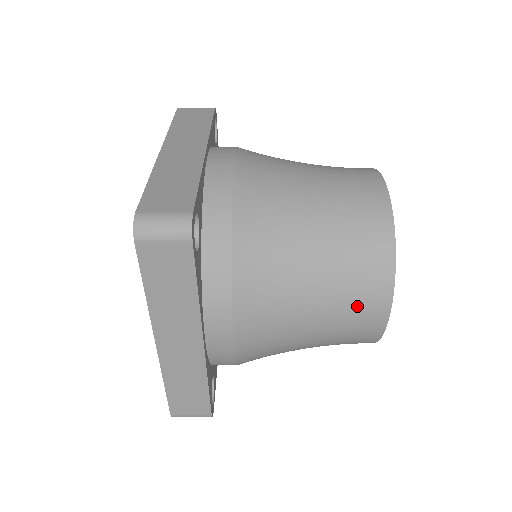
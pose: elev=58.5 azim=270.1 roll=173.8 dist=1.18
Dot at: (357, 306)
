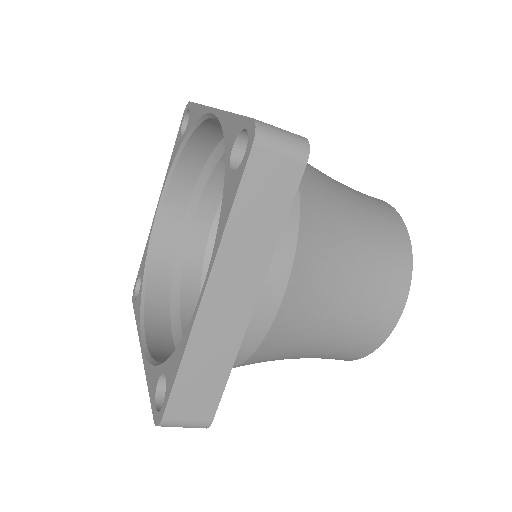
Dot at: occluded
